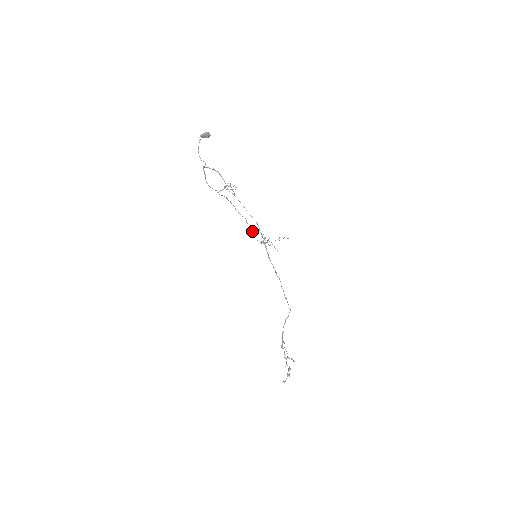
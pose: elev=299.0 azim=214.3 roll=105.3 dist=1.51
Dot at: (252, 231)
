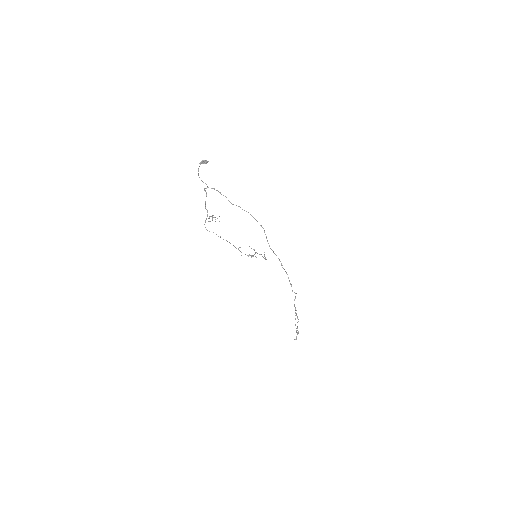
Dot at: (238, 248)
